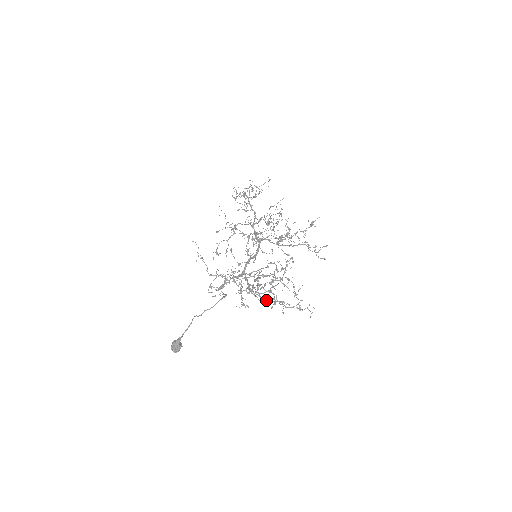
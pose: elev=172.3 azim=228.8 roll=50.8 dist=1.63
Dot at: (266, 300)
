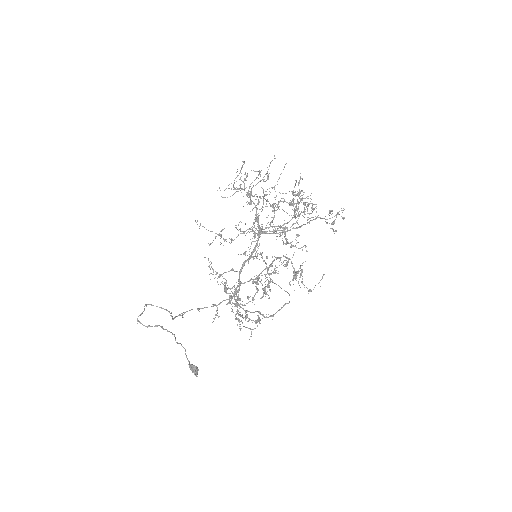
Dot at: (249, 311)
